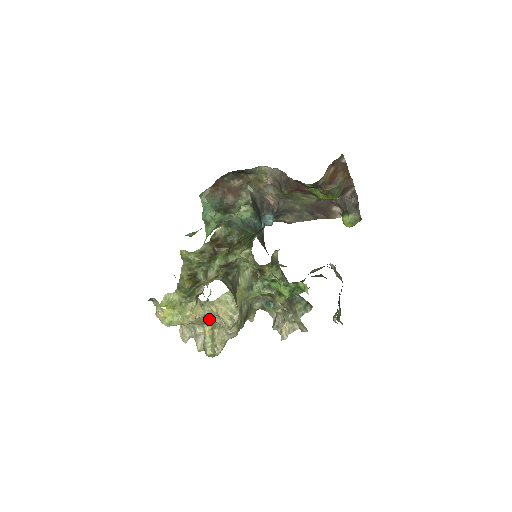
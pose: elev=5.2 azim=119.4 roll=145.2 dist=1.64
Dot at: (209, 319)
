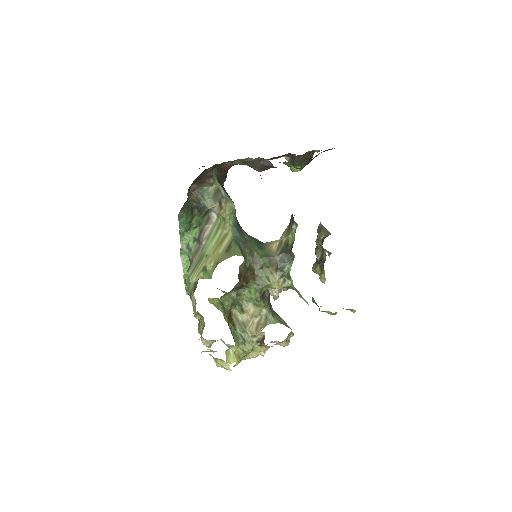
Dot at: occluded
